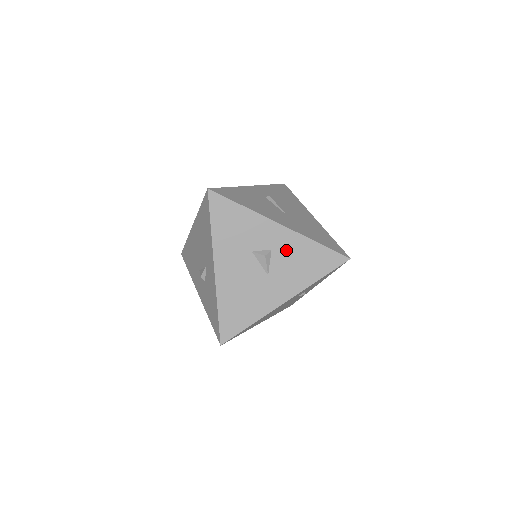
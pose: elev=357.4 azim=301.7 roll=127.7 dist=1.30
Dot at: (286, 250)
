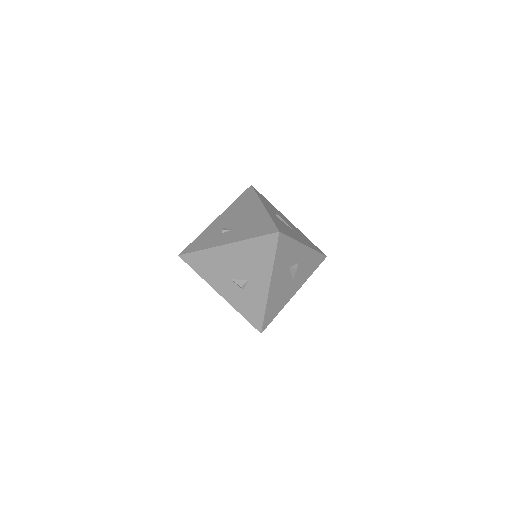
Dot at: (304, 261)
